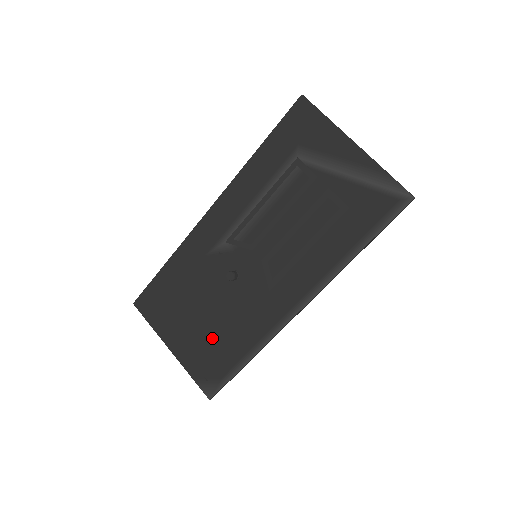
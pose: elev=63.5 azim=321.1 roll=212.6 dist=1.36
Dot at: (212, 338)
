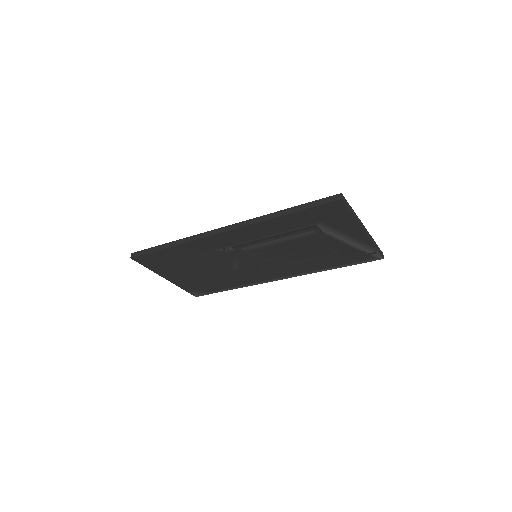
Dot at: (206, 280)
